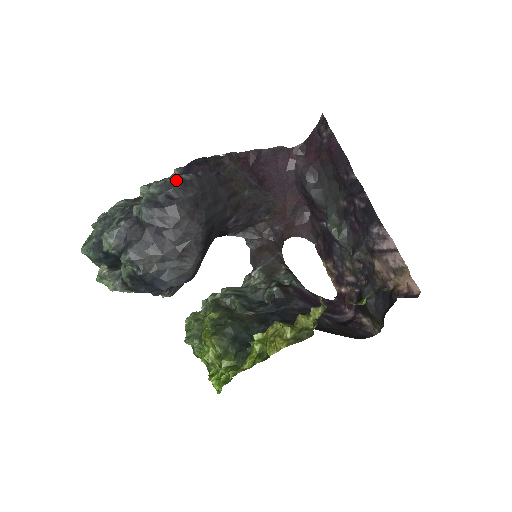
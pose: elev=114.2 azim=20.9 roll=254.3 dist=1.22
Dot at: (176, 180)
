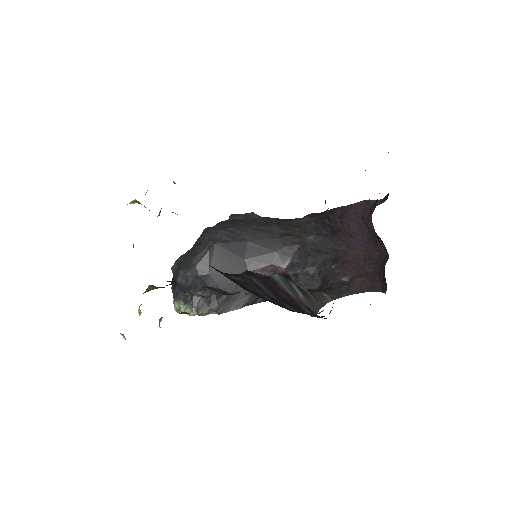
Dot at: occluded
